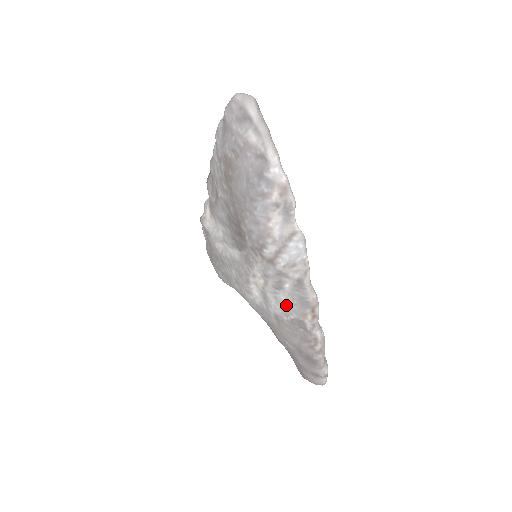
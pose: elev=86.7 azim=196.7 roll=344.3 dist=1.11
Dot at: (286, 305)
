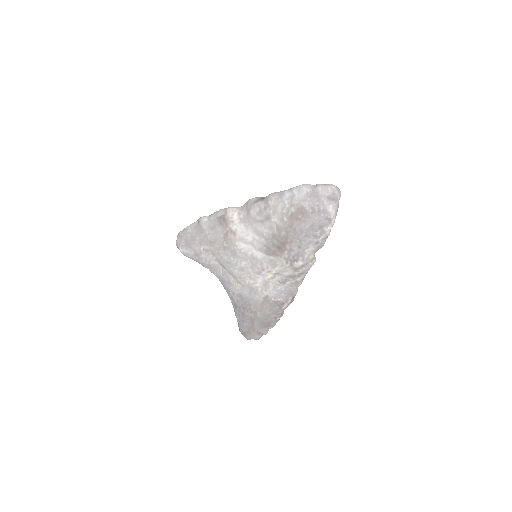
Dot at: (279, 292)
